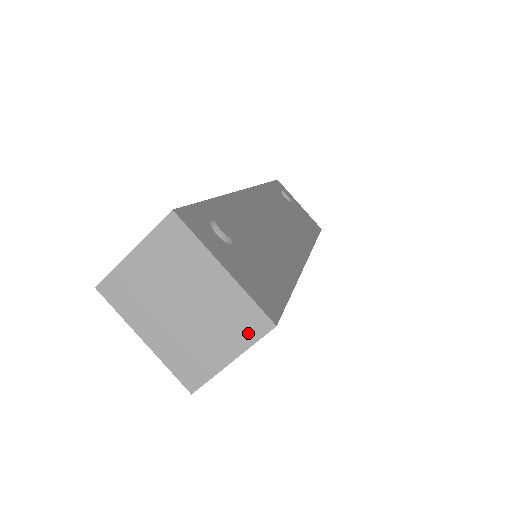
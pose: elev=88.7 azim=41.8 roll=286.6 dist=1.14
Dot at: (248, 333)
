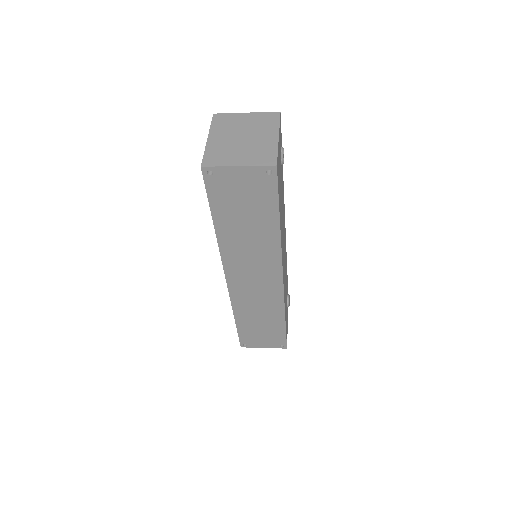
Dot at: (260, 161)
